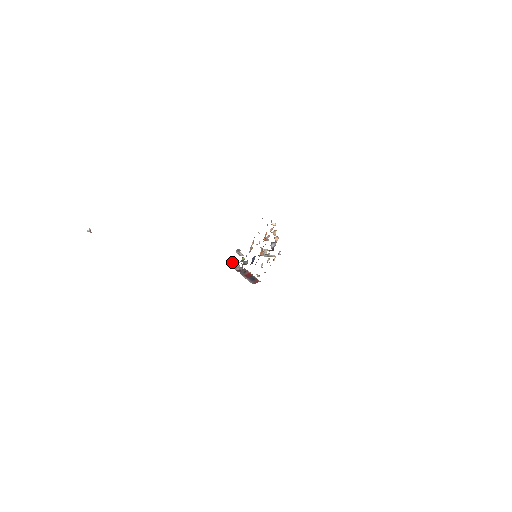
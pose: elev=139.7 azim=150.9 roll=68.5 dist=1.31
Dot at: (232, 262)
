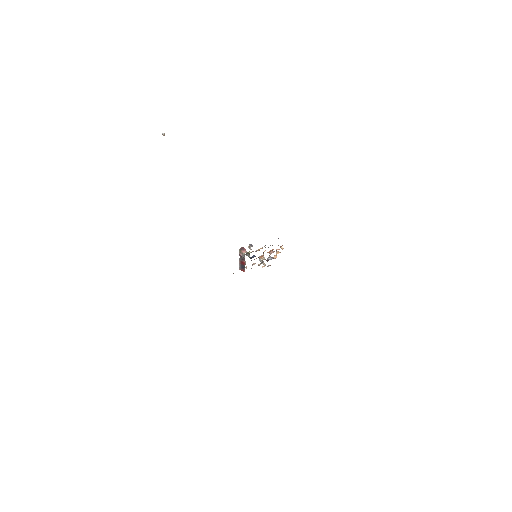
Dot at: (242, 248)
